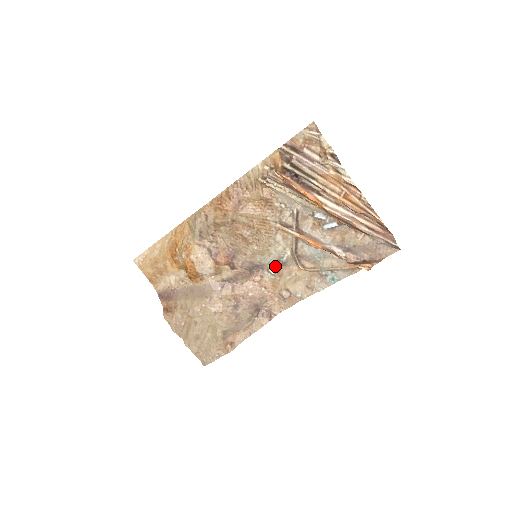
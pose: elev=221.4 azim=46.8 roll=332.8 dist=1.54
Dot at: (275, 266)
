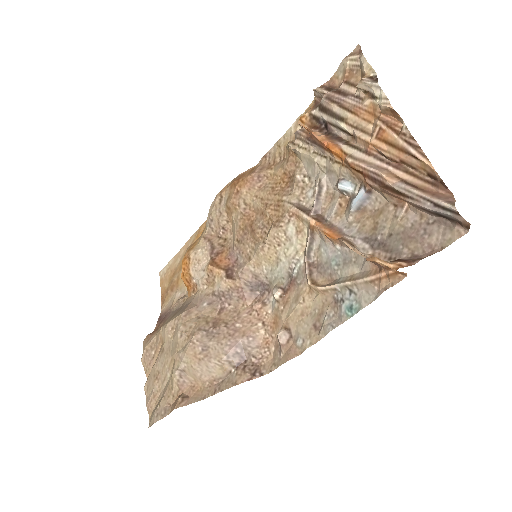
Dot at: (283, 285)
